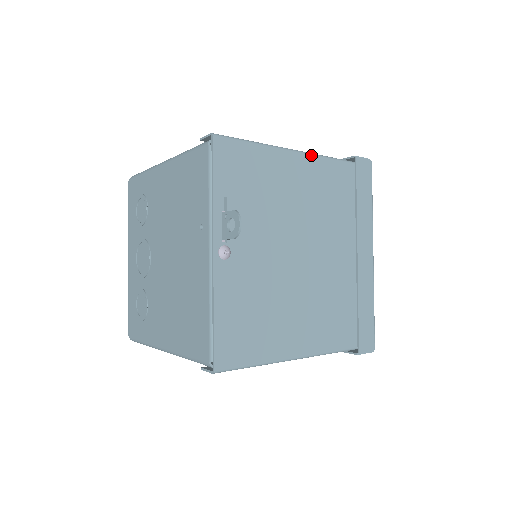
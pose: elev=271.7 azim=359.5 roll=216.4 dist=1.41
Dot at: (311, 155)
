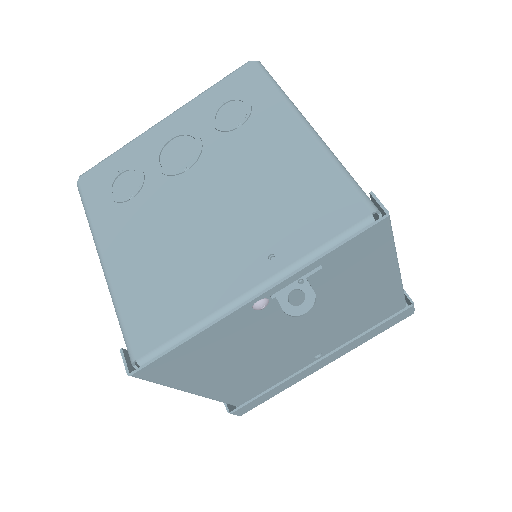
Dot at: (400, 280)
